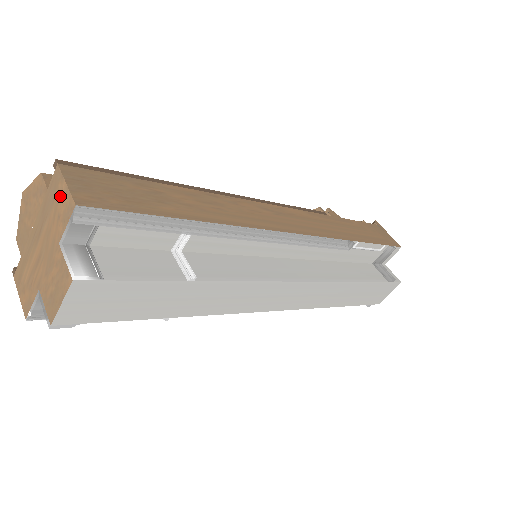
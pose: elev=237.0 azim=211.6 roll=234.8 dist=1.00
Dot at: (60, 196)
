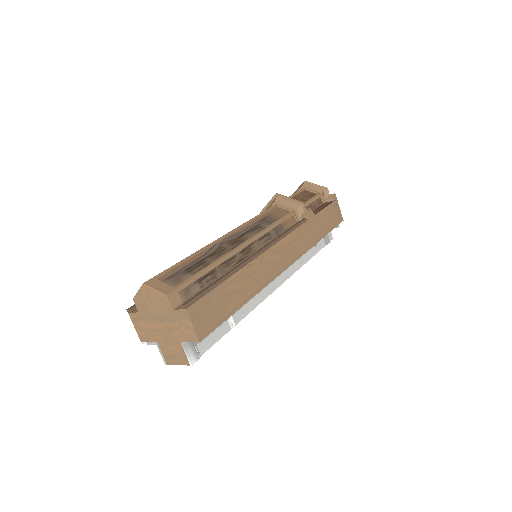
Dot at: (186, 326)
